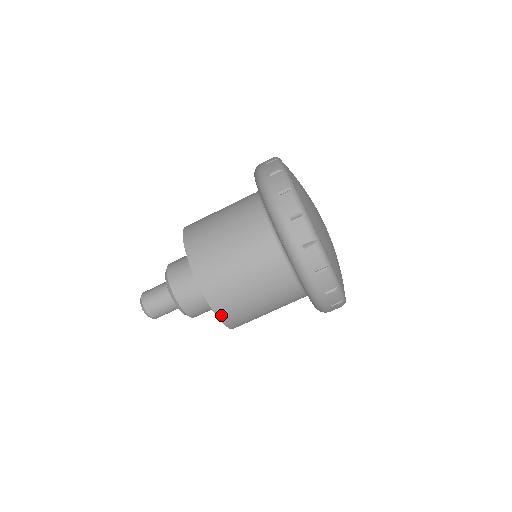
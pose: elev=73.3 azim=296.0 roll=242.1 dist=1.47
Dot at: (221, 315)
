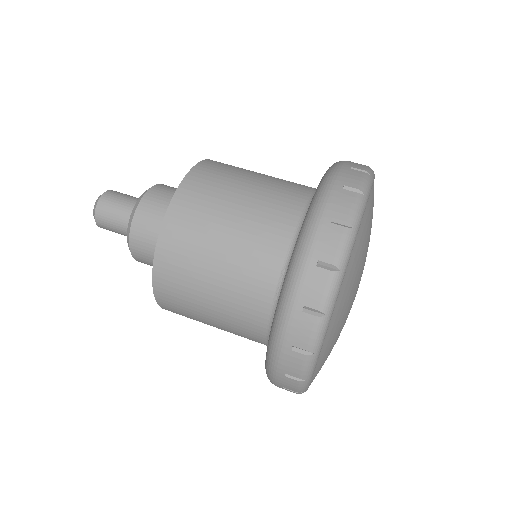
Dot at: (195, 173)
